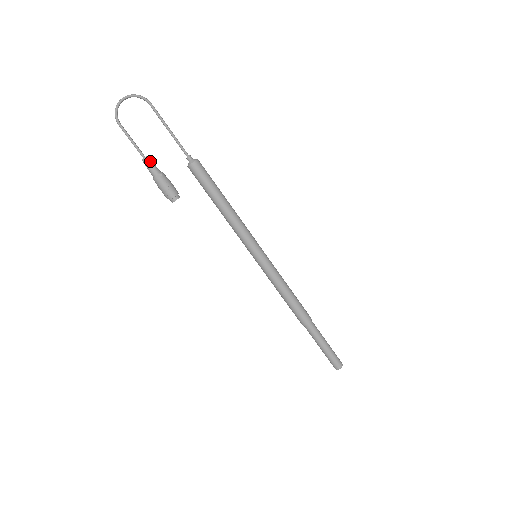
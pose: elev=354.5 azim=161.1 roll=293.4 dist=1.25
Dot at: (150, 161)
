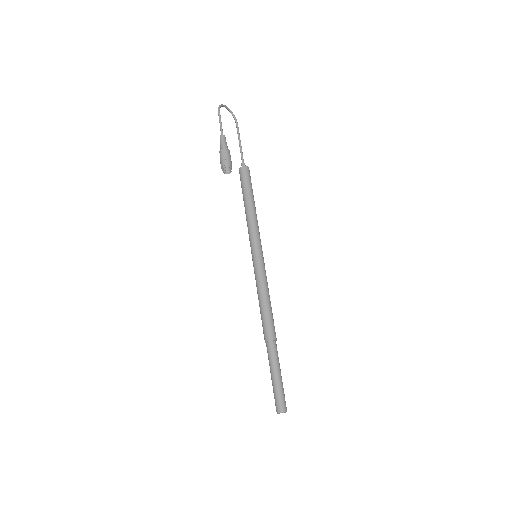
Dot at: occluded
